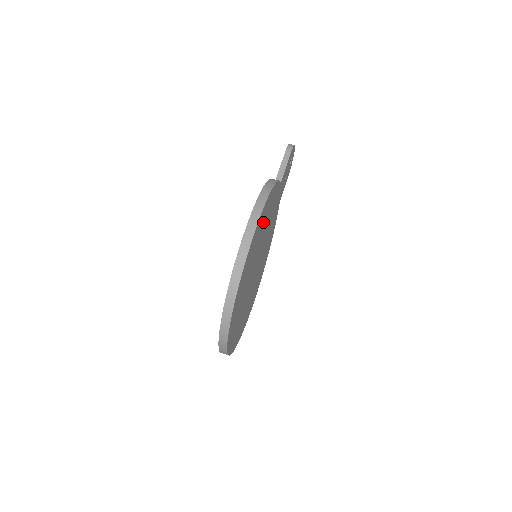
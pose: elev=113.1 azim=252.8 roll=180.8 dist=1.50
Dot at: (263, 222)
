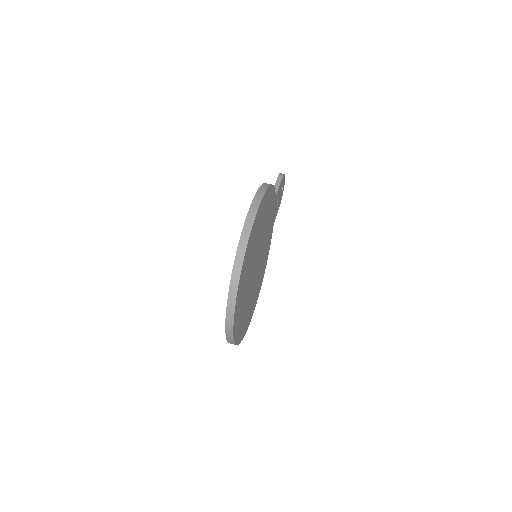
Dot at: (263, 213)
